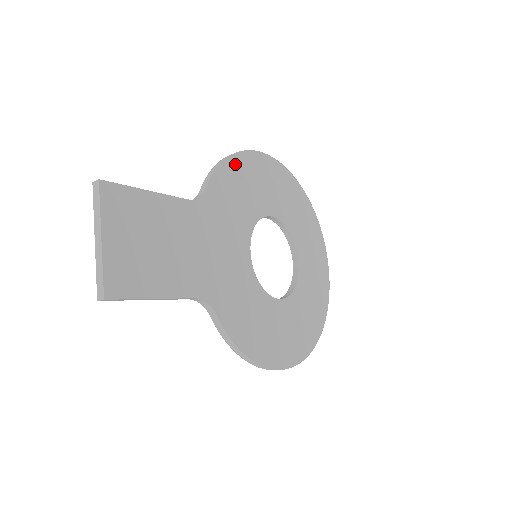
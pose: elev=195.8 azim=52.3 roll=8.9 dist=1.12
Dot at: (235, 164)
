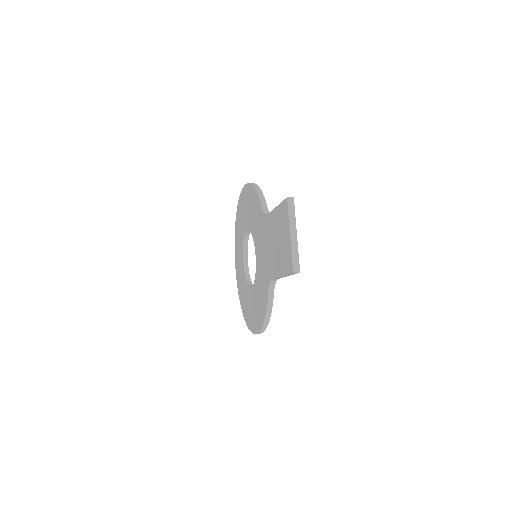
Dot at: occluded
